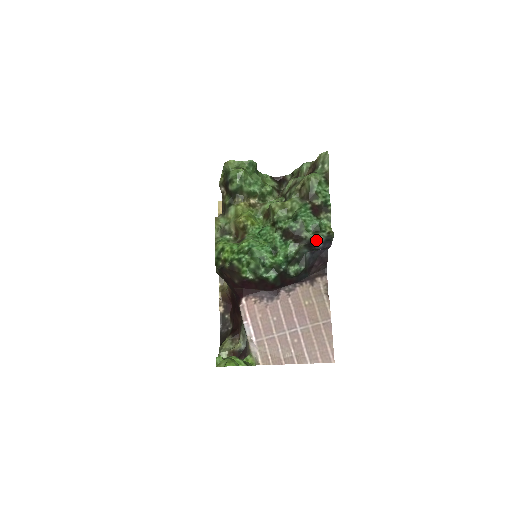
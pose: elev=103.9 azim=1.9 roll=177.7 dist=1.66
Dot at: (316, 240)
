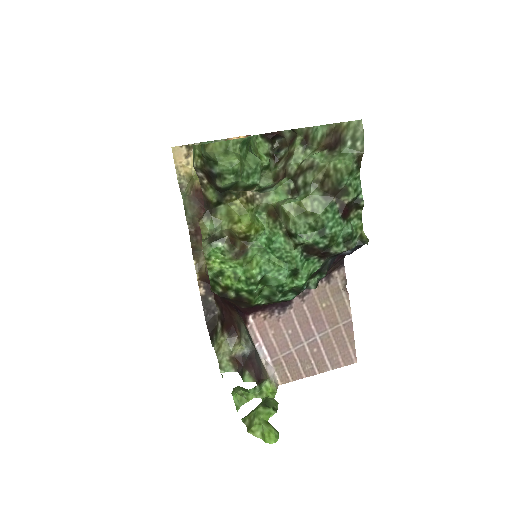
Dot at: occluded
